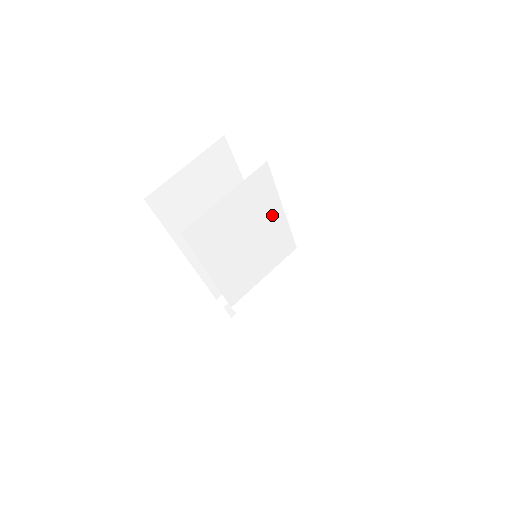
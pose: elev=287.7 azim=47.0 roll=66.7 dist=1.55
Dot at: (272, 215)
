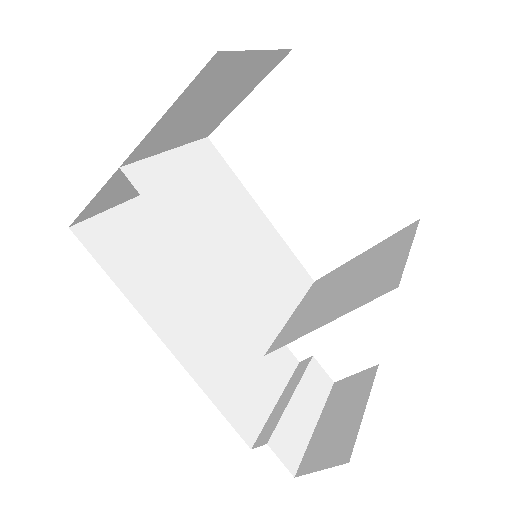
Dot at: (249, 211)
